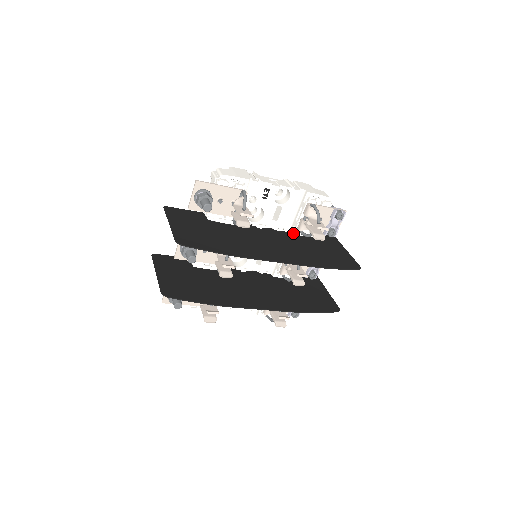
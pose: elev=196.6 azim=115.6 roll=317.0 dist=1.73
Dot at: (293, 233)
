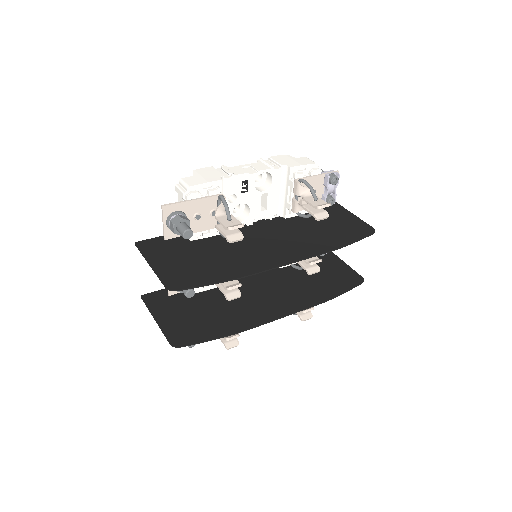
Dot at: (288, 216)
